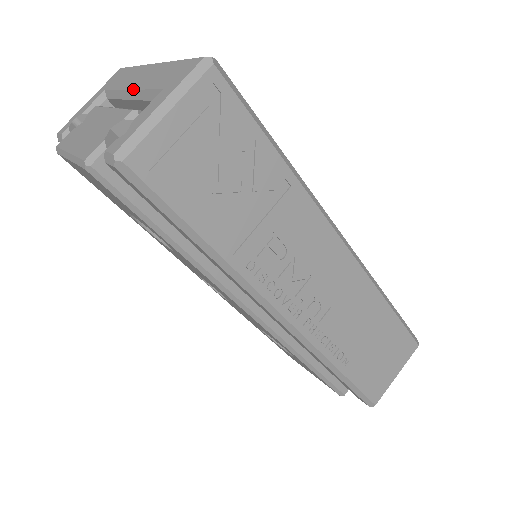
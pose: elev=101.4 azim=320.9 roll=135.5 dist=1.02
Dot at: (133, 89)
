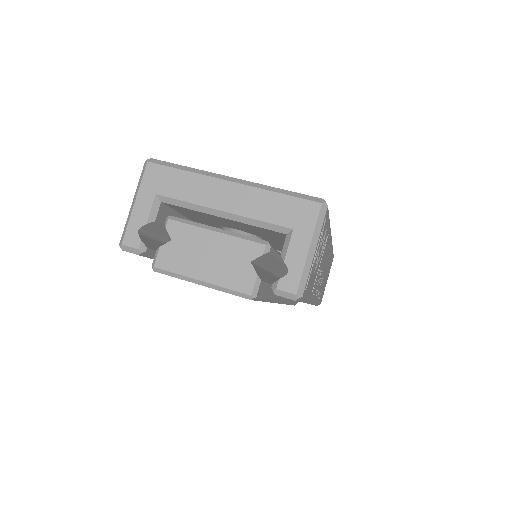
Dot at: (232, 213)
